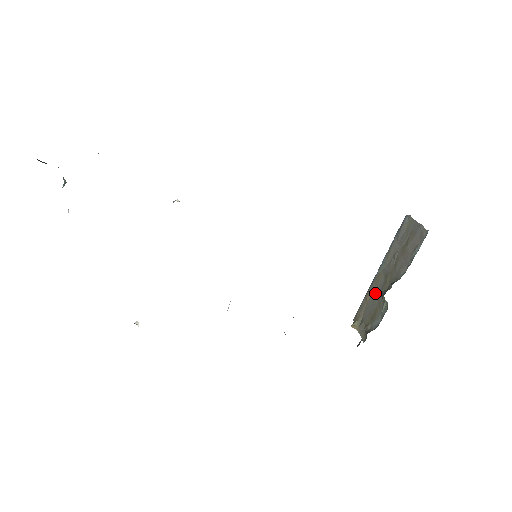
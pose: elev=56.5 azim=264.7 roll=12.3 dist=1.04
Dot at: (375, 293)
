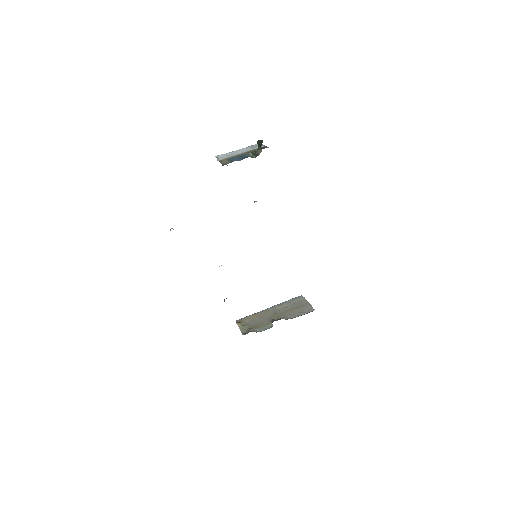
Dot at: (262, 317)
